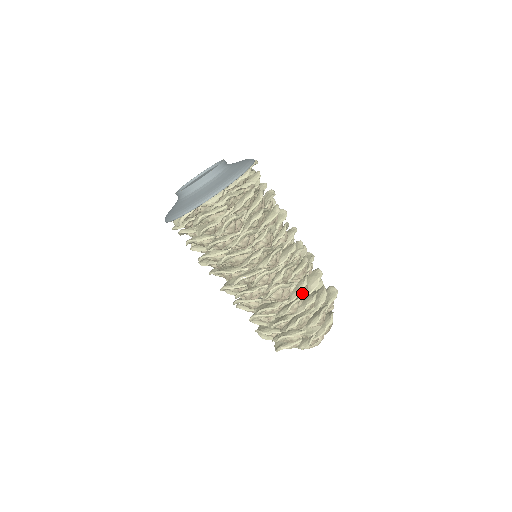
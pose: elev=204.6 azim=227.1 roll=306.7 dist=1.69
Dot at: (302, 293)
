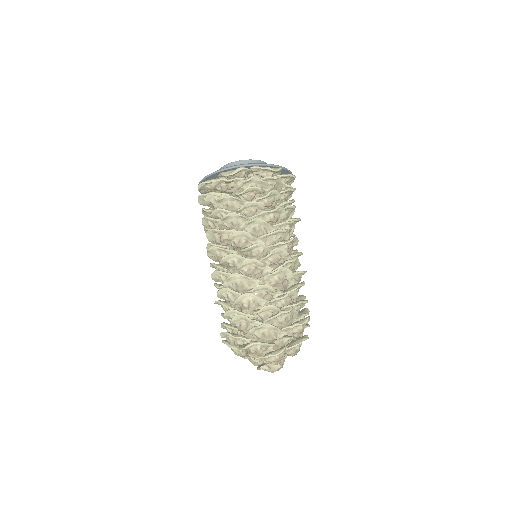
Dot at: occluded
